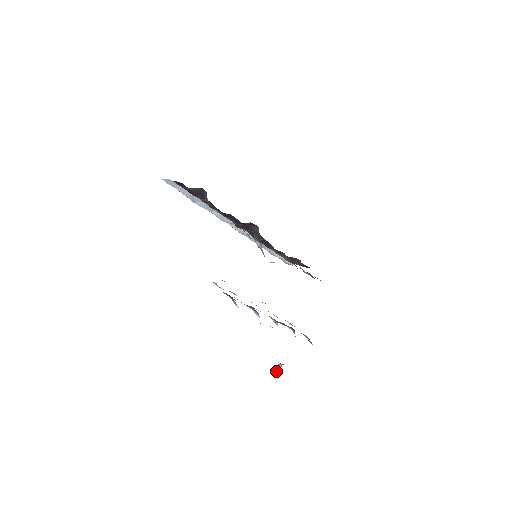
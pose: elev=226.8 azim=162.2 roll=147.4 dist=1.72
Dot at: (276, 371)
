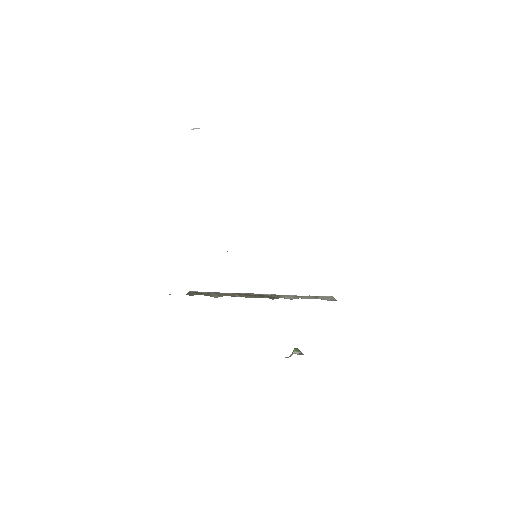
Dot at: (289, 356)
